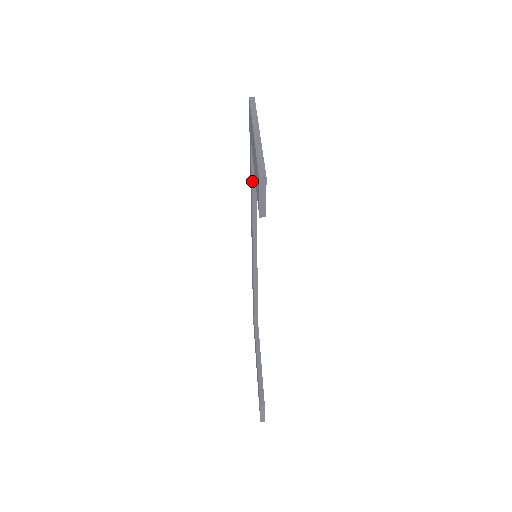
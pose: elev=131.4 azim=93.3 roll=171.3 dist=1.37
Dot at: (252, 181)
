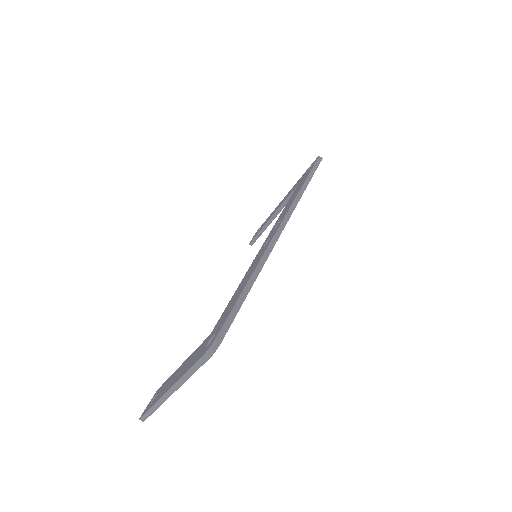
Dot at: occluded
